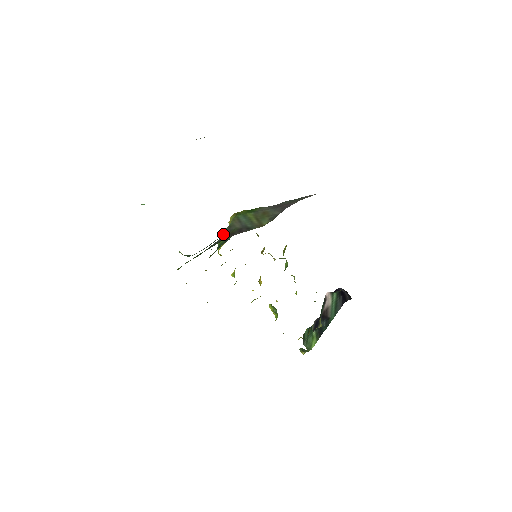
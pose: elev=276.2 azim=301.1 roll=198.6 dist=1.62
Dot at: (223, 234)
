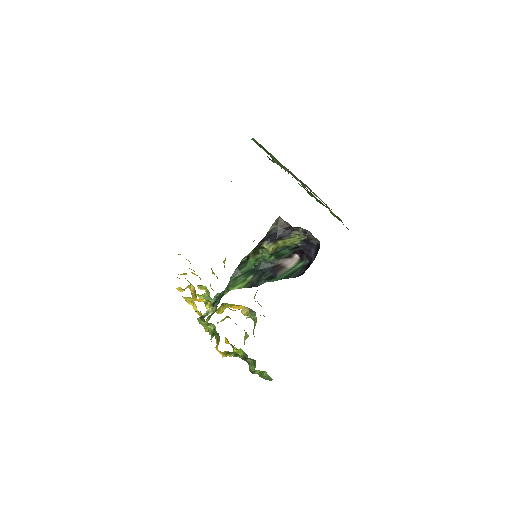
Dot at: occluded
